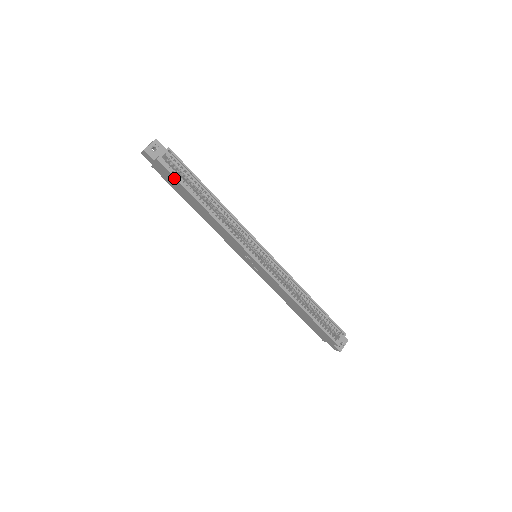
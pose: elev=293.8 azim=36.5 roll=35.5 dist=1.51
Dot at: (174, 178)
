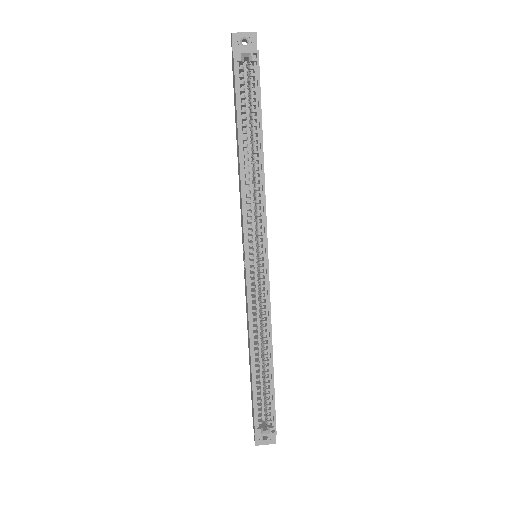
Dot at: (235, 88)
